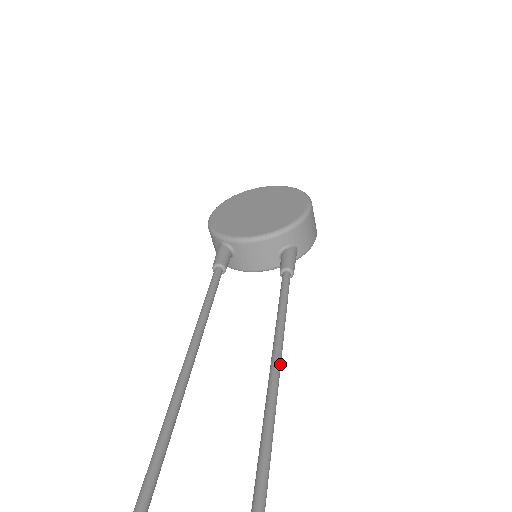
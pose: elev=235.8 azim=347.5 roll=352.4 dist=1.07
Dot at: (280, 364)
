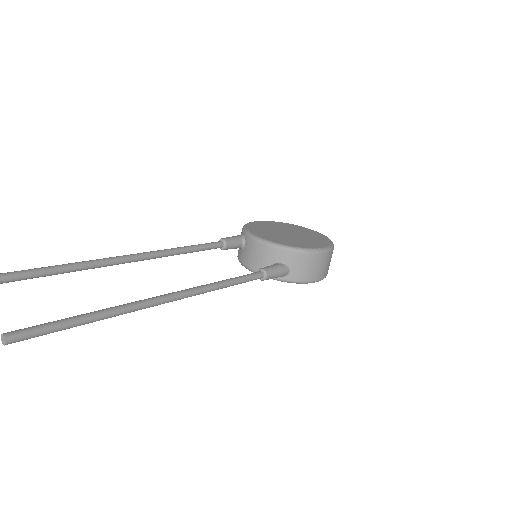
Dot at: (184, 295)
